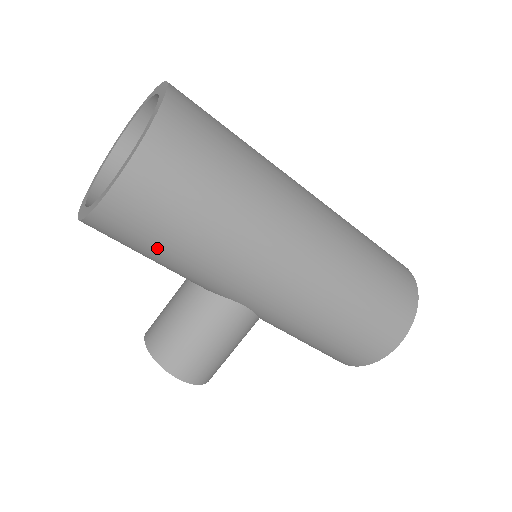
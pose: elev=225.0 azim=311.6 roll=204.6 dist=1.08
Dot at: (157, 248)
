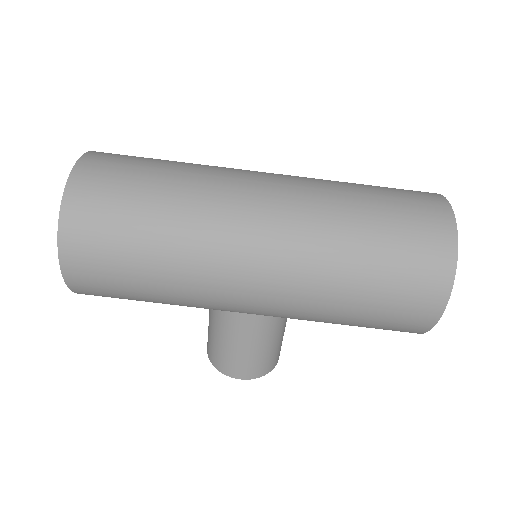
Dot at: (136, 299)
